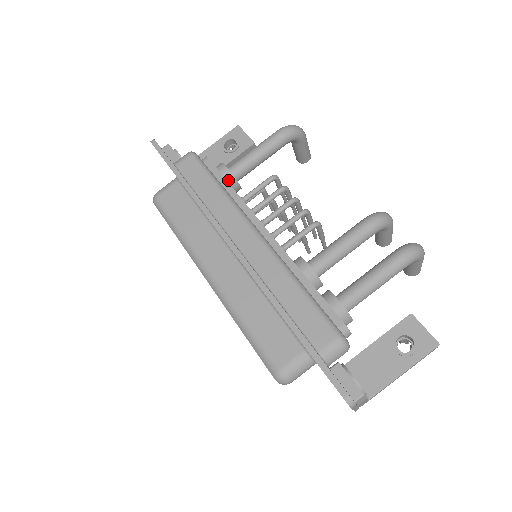
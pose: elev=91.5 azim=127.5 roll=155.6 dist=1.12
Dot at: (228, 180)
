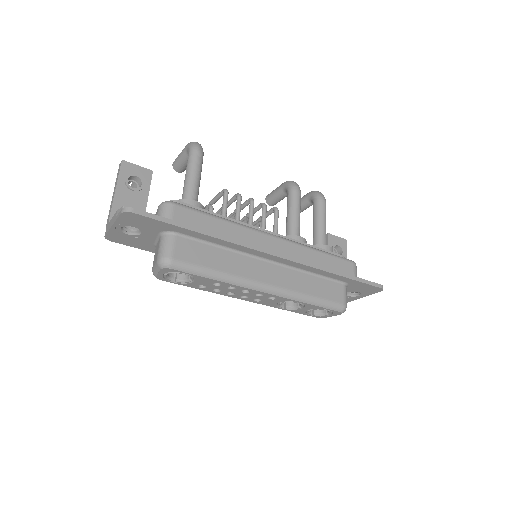
Dot at: occluded
